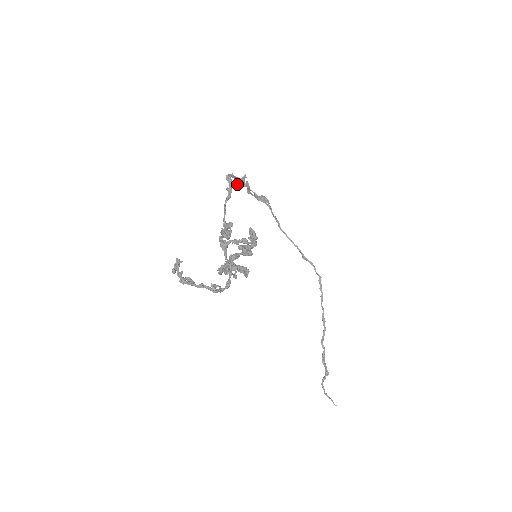
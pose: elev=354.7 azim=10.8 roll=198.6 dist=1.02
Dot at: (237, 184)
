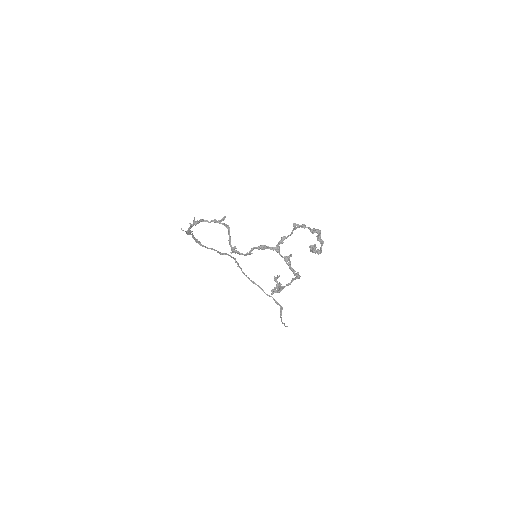
Dot at: (221, 220)
